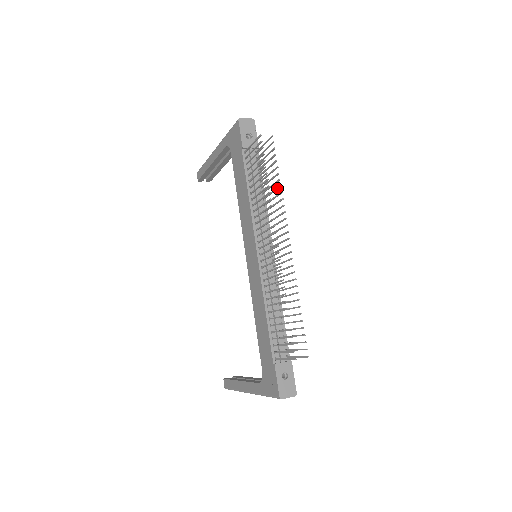
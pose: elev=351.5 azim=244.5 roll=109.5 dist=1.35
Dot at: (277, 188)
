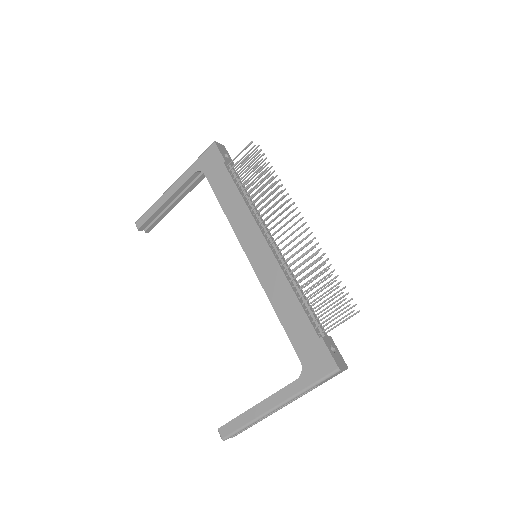
Dot at: (275, 183)
